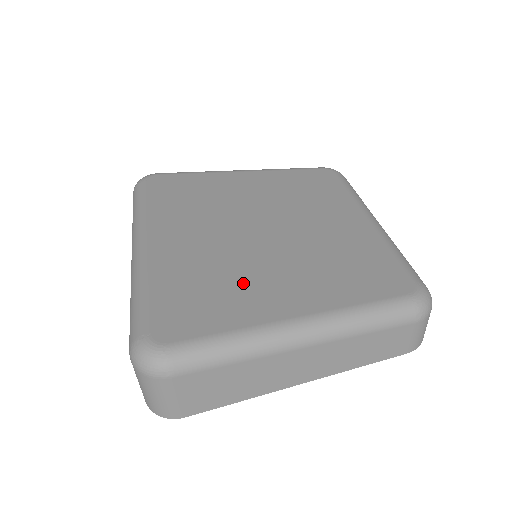
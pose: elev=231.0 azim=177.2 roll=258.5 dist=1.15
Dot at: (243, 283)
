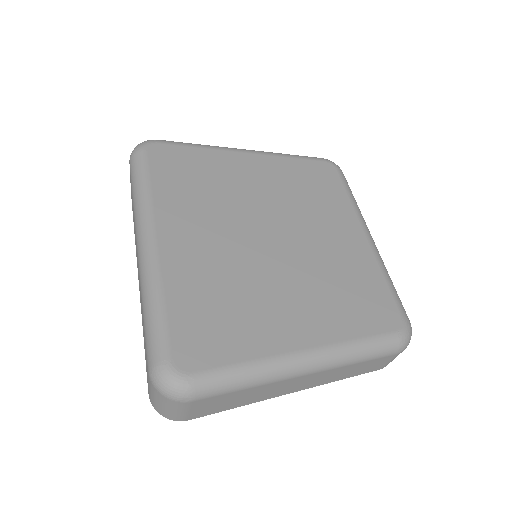
Dot at: (255, 305)
